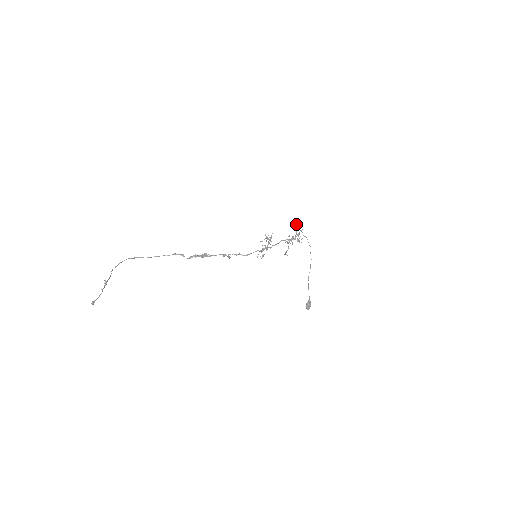
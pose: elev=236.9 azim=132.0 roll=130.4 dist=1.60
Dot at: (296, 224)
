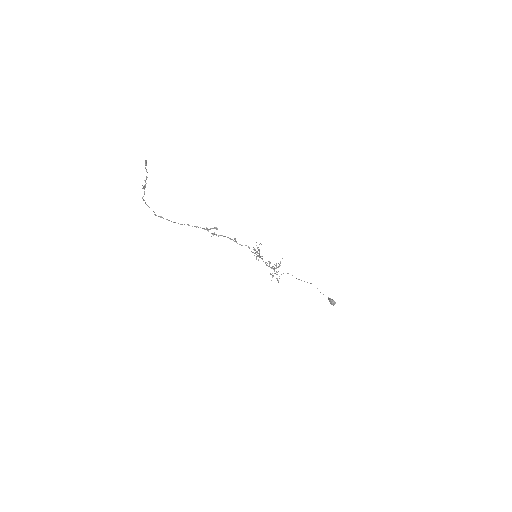
Dot at: (269, 263)
